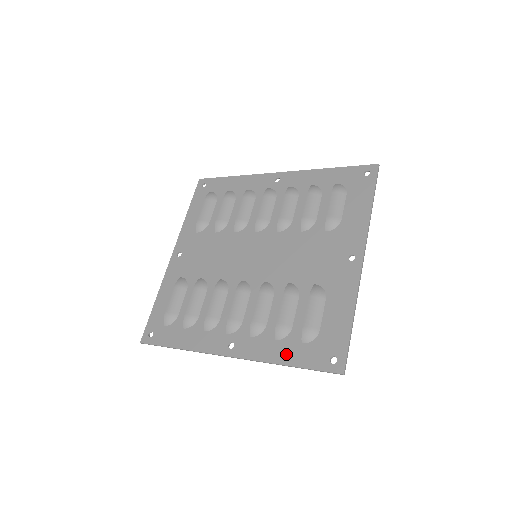
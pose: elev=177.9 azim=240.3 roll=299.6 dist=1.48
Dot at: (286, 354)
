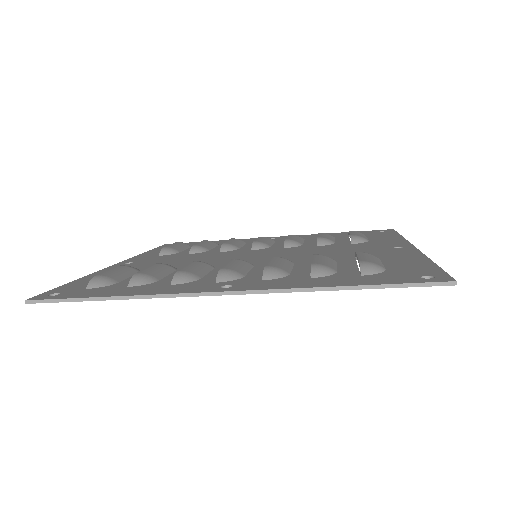
Dot at: (337, 281)
